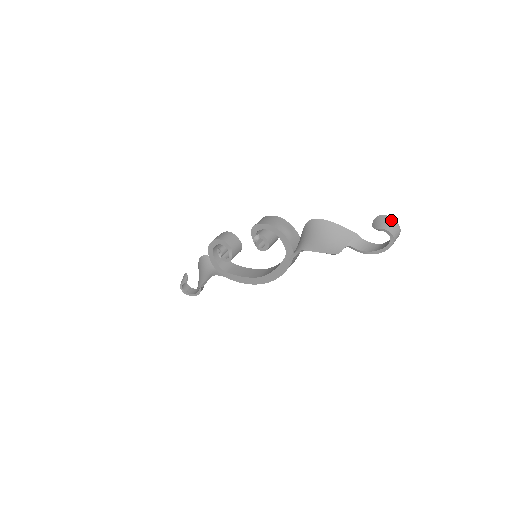
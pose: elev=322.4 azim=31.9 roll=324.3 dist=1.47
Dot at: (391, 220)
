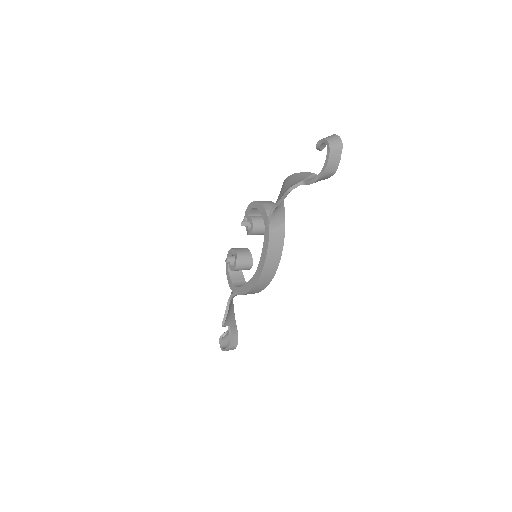
Dot at: (332, 135)
